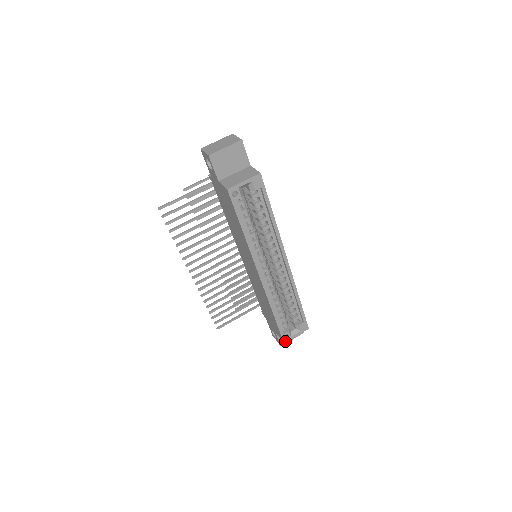
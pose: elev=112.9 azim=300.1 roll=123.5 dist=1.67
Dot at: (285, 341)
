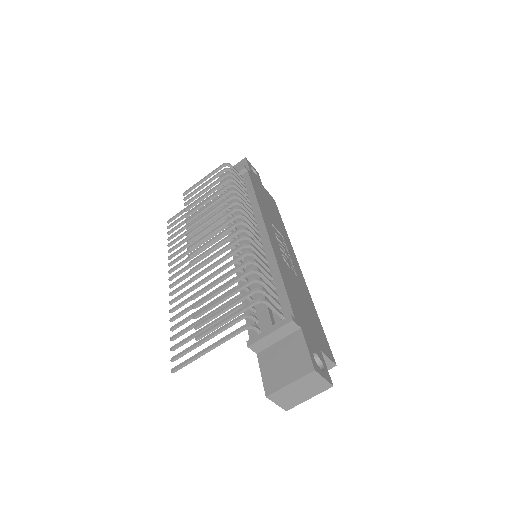
Dot at: occluded
